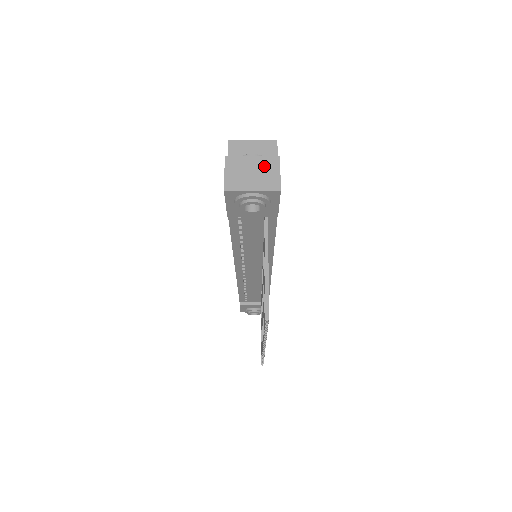
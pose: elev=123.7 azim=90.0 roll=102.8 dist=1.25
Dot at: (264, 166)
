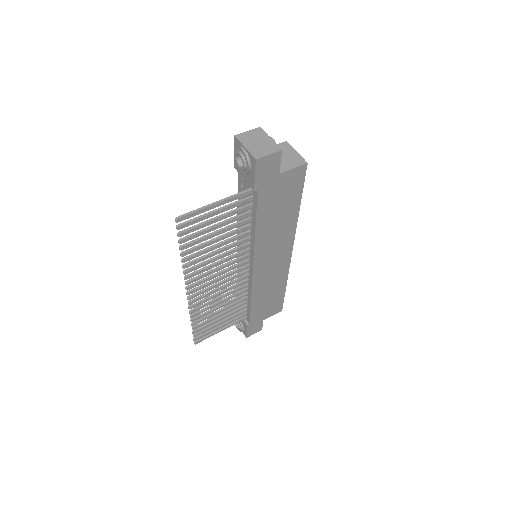
Dot at: (268, 146)
